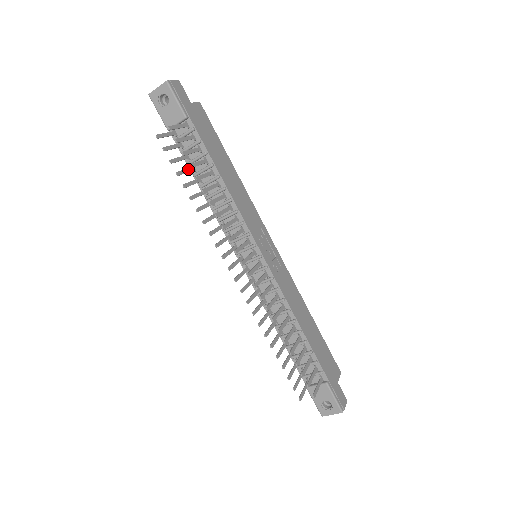
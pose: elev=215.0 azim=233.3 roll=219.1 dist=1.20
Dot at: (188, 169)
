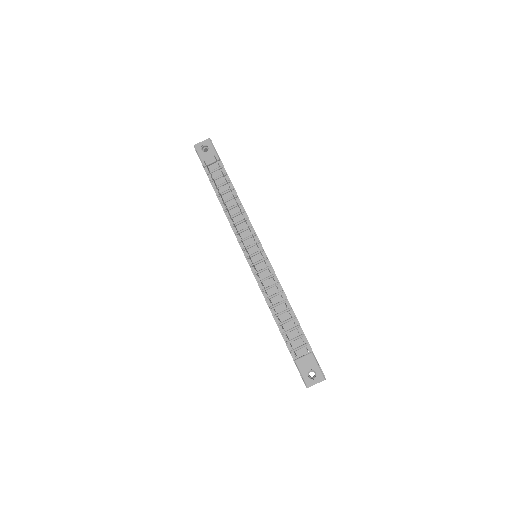
Dot at: occluded
